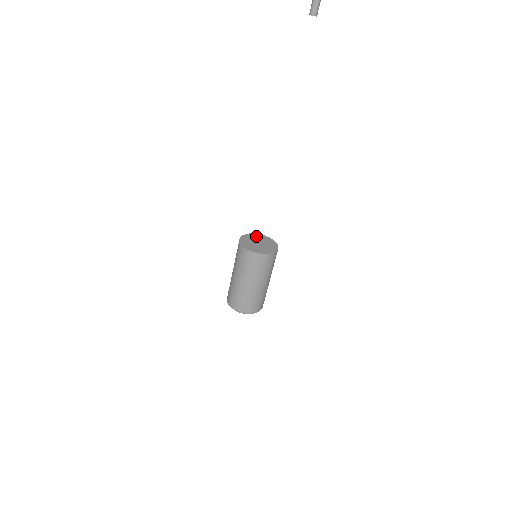
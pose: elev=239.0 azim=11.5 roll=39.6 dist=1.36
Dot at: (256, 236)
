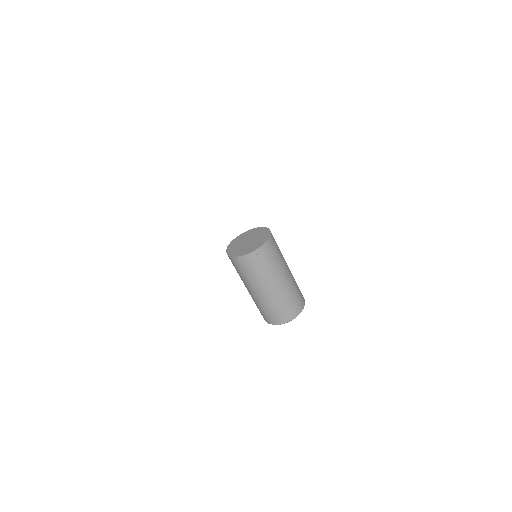
Dot at: (253, 232)
